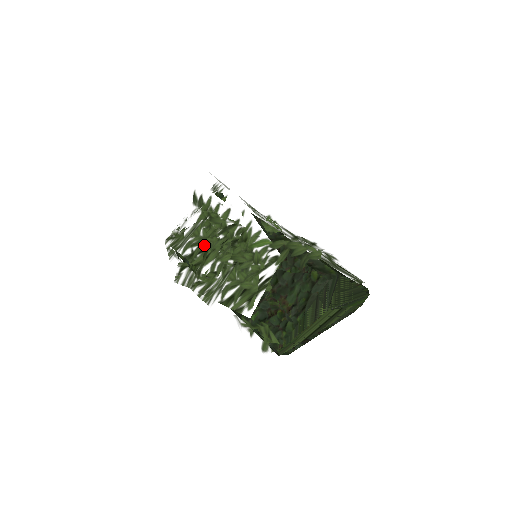
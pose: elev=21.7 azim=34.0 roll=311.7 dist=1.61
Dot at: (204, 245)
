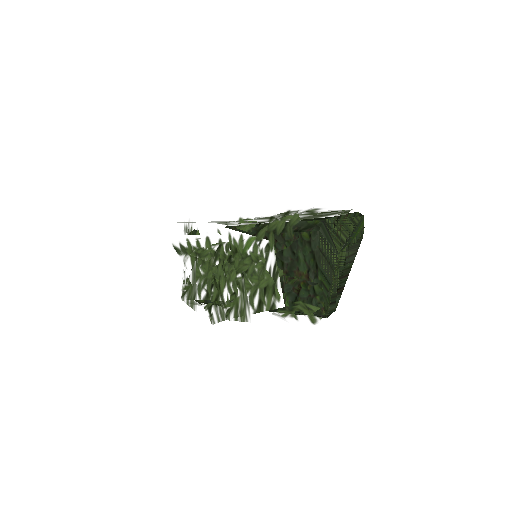
Dot at: (210, 279)
